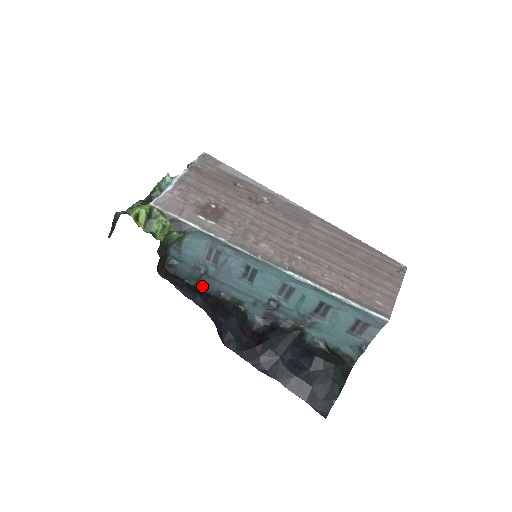
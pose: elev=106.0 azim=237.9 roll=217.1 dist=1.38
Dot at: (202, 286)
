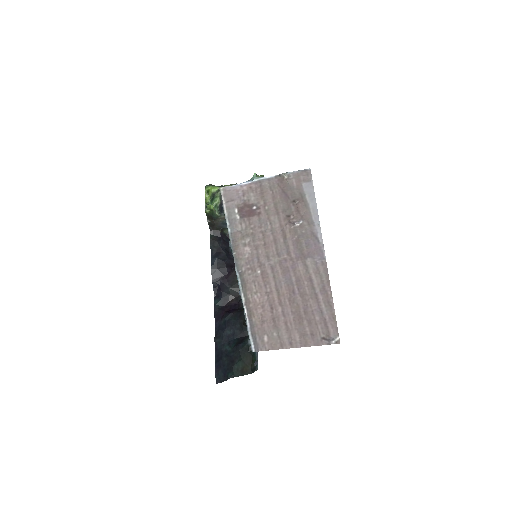
Dot at: occluded
